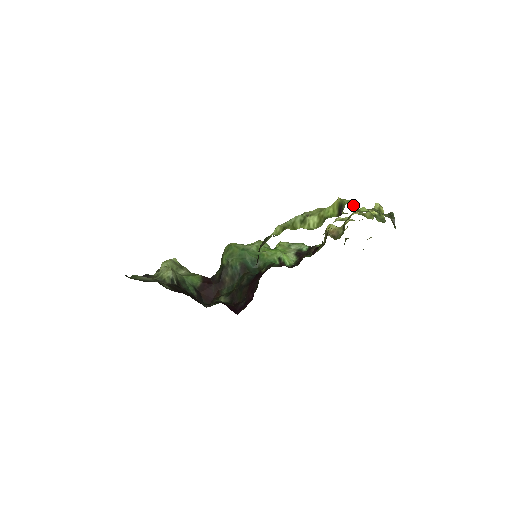
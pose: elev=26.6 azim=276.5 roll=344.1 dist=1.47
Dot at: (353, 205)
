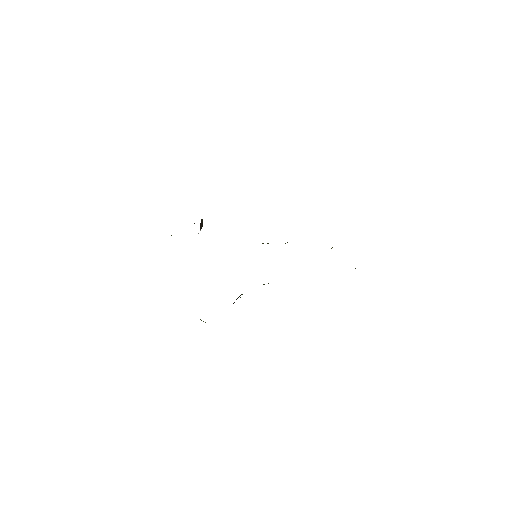
Dot at: occluded
